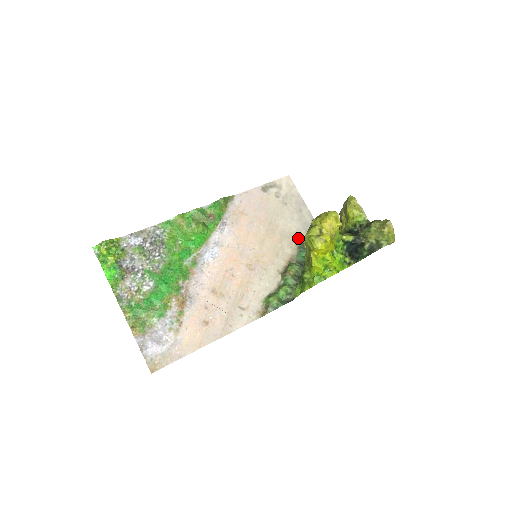
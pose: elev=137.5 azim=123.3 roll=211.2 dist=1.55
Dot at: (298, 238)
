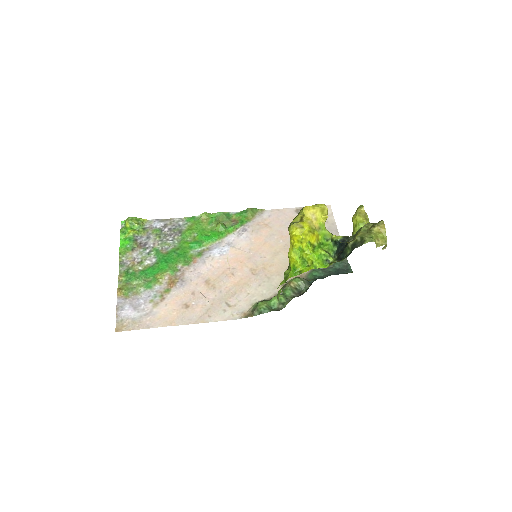
Dot at: occluded
